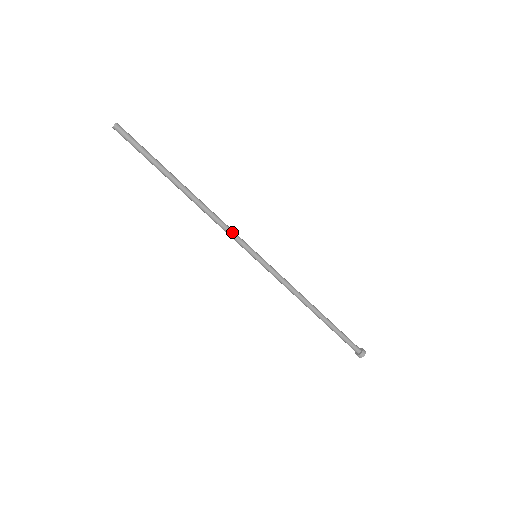
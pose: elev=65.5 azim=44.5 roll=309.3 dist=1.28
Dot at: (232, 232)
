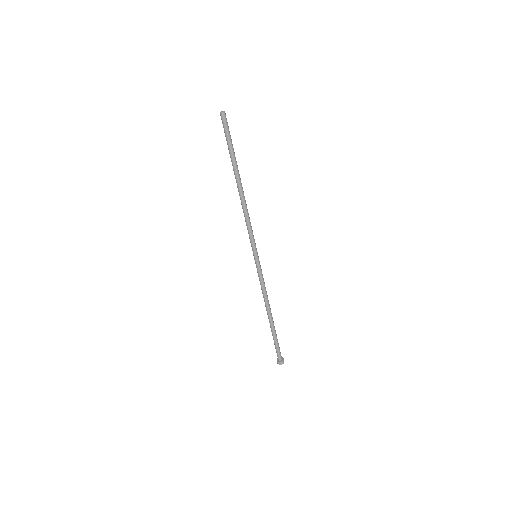
Dot at: (252, 231)
